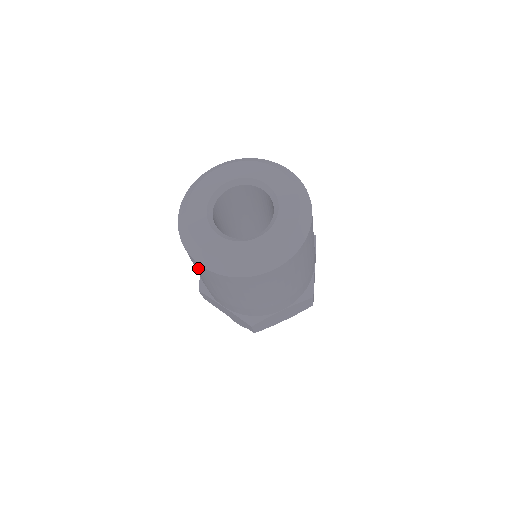
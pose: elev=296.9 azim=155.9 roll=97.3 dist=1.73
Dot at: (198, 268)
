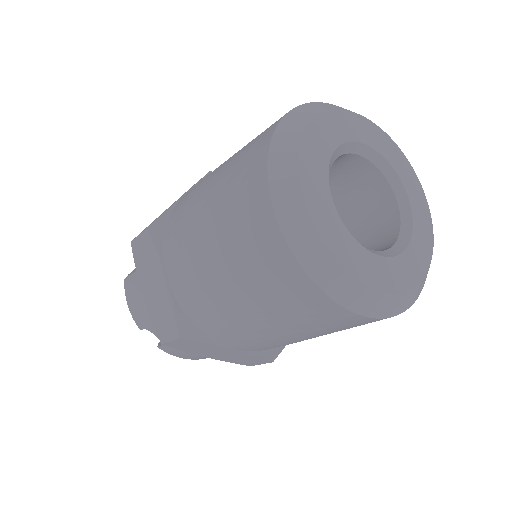
Dot at: (313, 315)
